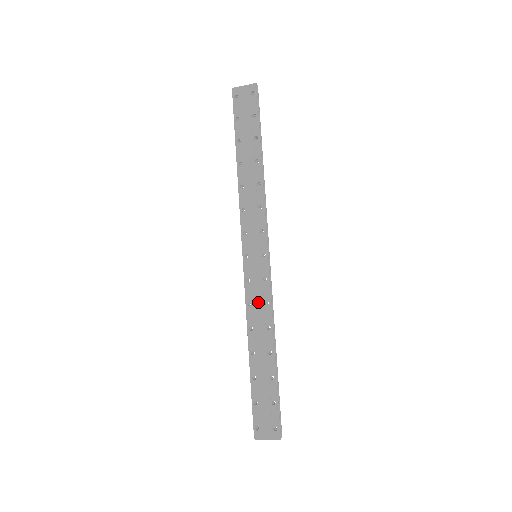
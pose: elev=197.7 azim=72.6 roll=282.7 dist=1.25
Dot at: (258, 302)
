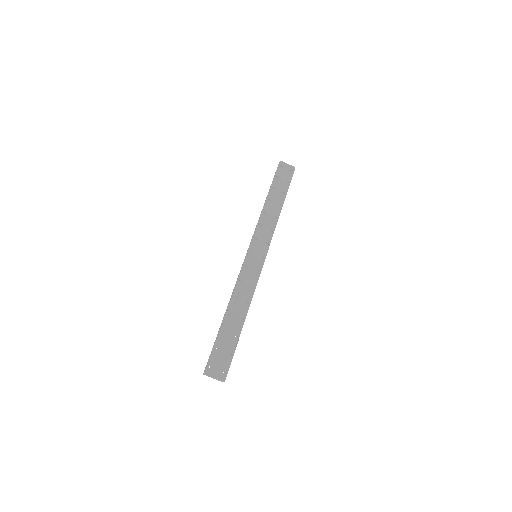
Dot at: (247, 283)
